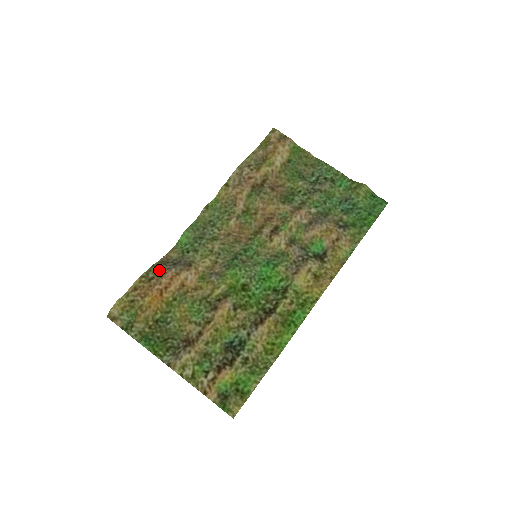
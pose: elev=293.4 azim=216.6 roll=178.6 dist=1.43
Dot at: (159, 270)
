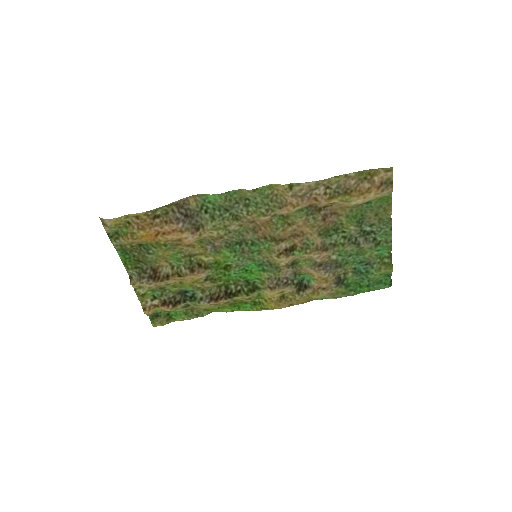
Dot at: (169, 214)
